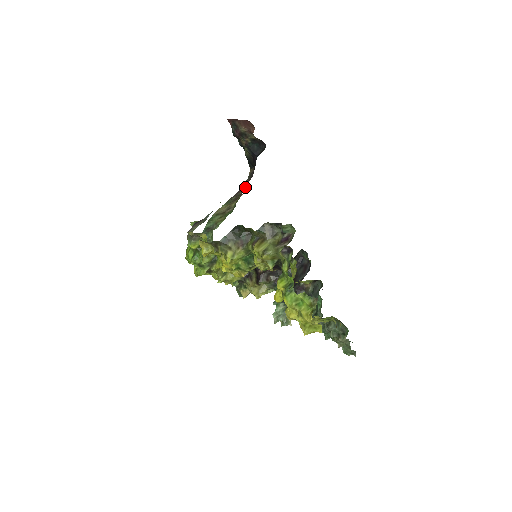
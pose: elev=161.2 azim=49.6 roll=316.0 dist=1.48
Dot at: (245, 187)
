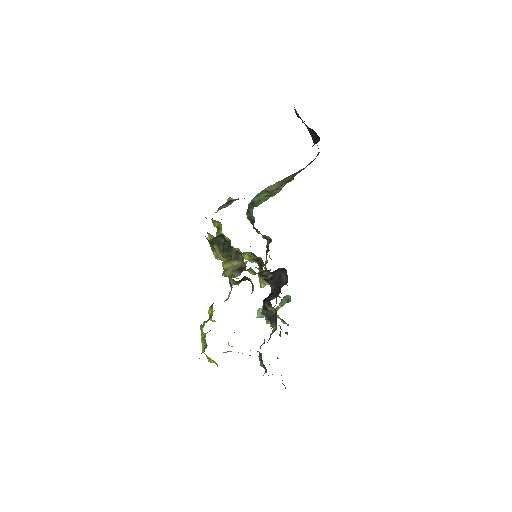
Dot at: occluded
